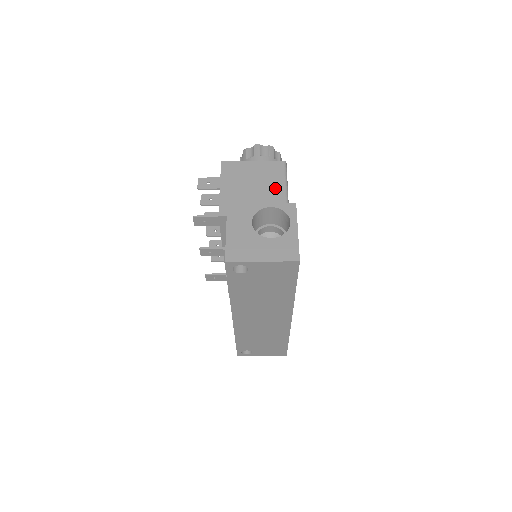
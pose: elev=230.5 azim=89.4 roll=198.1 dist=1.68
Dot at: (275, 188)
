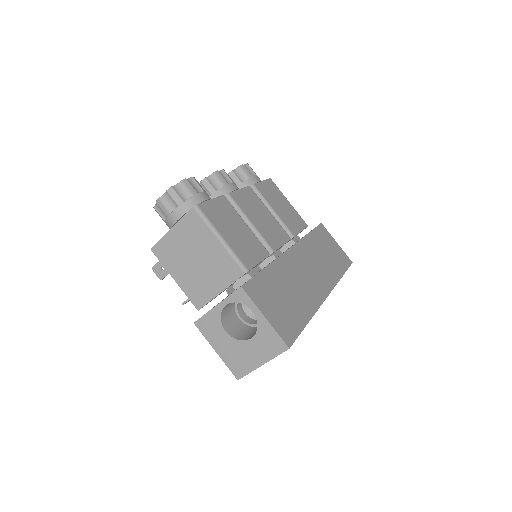
Dot at: (212, 249)
